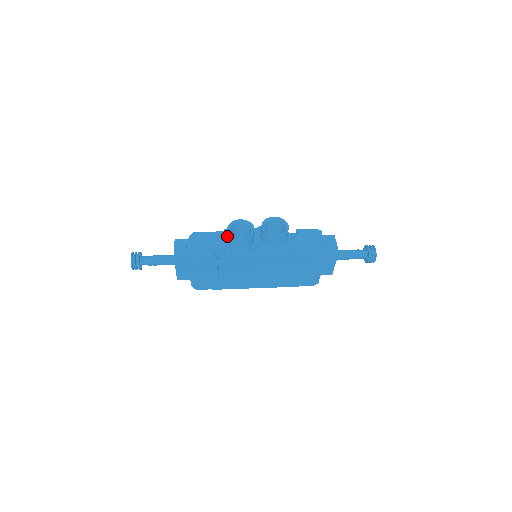
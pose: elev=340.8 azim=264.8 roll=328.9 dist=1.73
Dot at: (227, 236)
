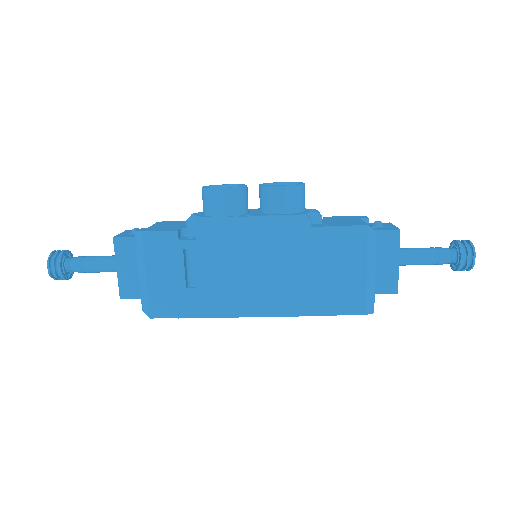
Dot at: (202, 198)
